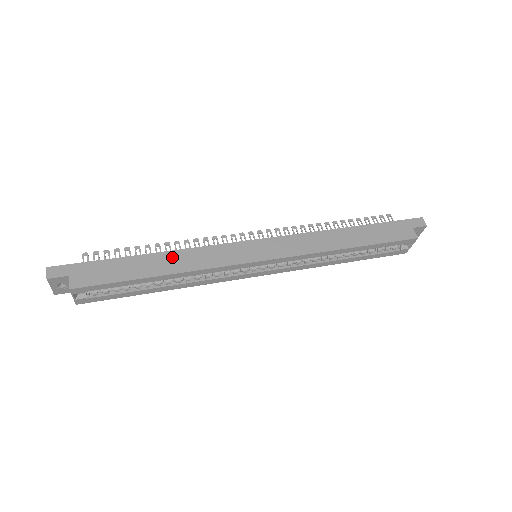
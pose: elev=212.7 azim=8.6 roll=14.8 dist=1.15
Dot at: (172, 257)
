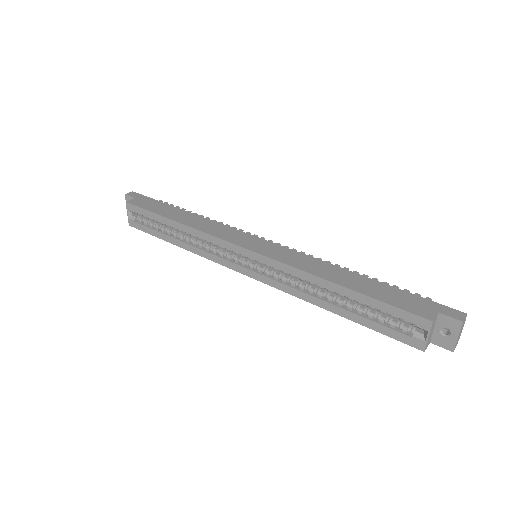
Dot at: (195, 218)
